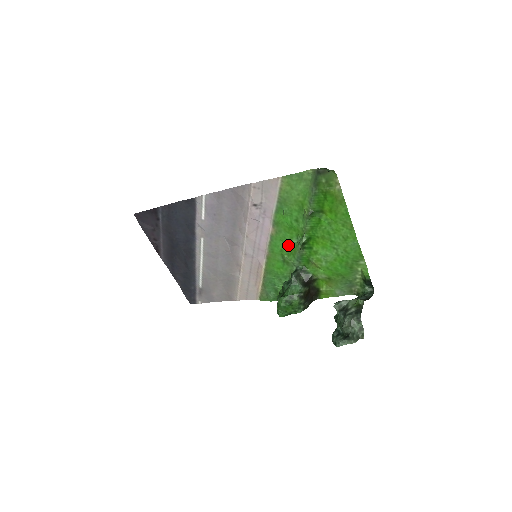
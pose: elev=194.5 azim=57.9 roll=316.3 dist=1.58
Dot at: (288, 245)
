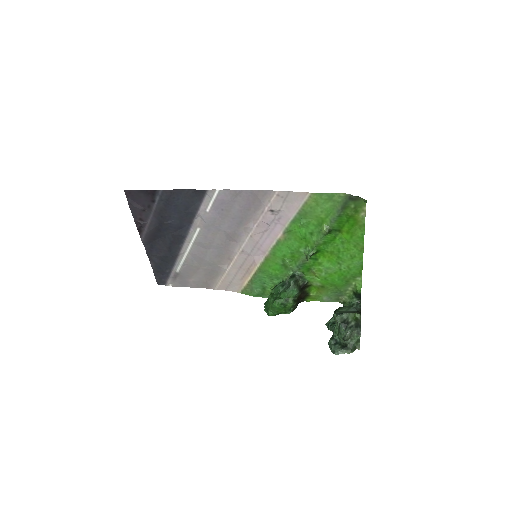
Dot at: (293, 252)
